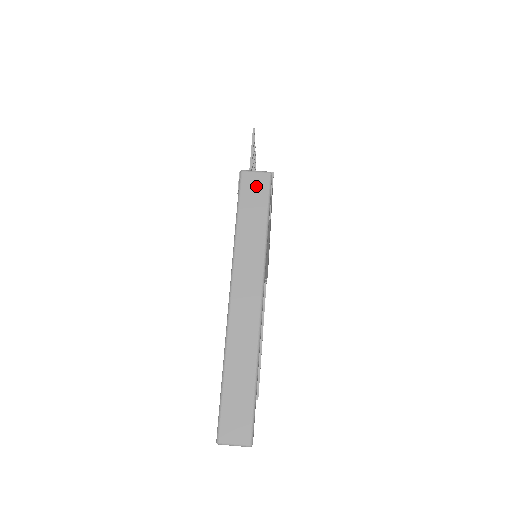
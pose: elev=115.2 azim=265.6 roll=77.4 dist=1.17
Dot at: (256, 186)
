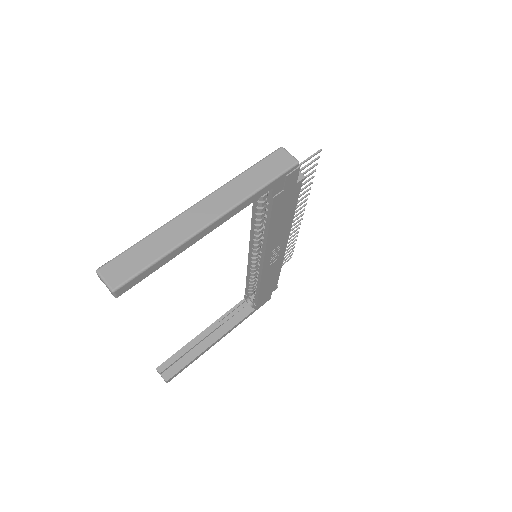
Dot at: (281, 161)
